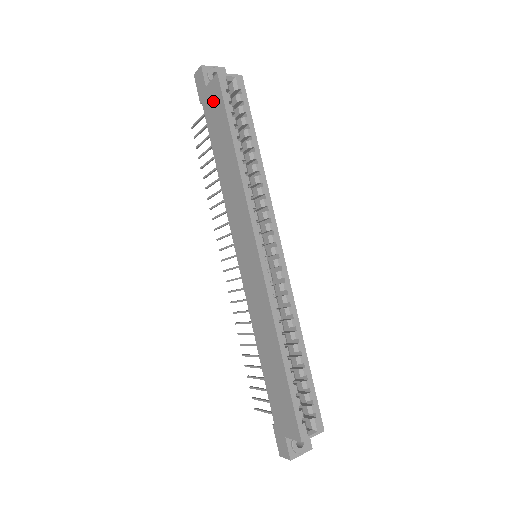
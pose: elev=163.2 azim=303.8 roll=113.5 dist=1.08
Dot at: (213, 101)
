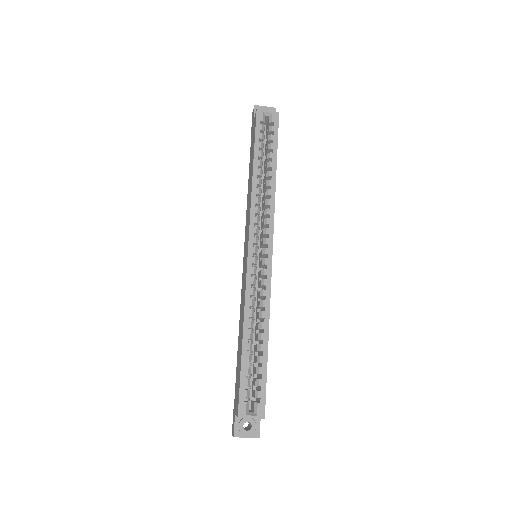
Dot at: (253, 131)
